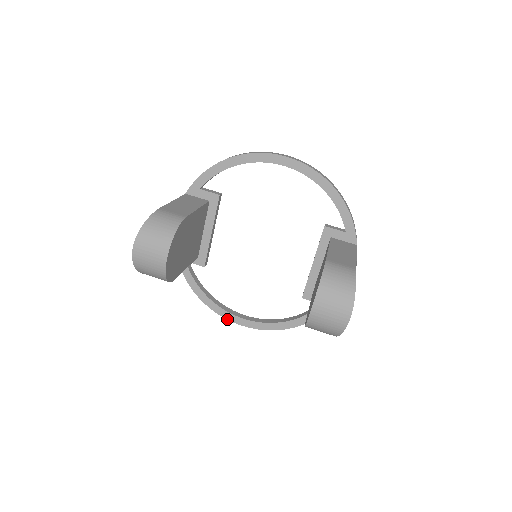
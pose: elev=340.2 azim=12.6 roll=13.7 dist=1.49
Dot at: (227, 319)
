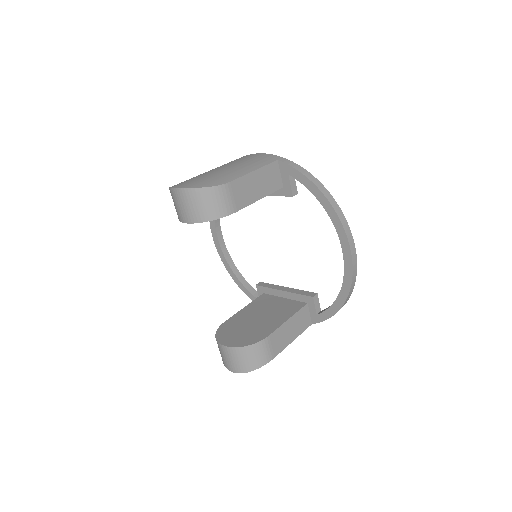
Dot at: (210, 225)
